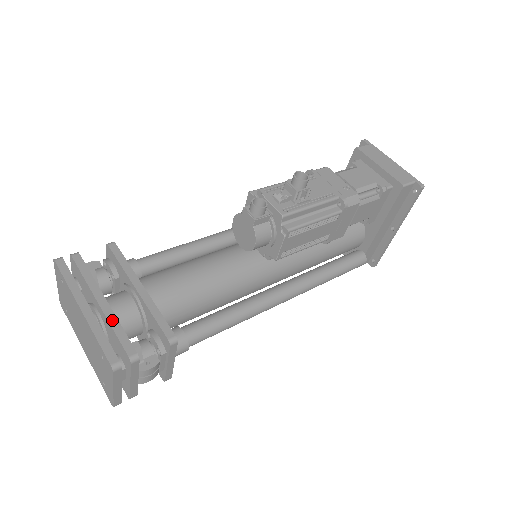
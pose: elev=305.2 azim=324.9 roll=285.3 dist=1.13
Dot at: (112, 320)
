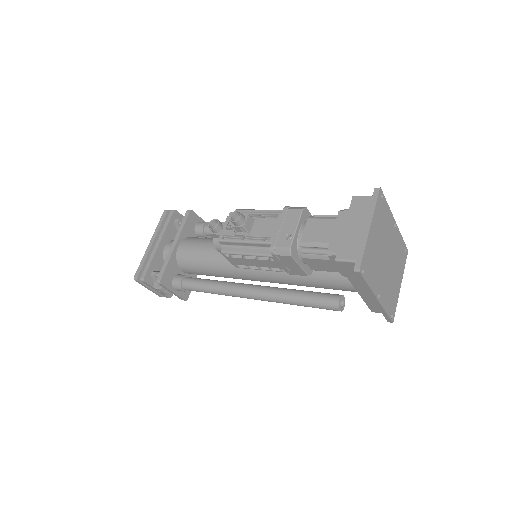
Dot at: (152, 256)
